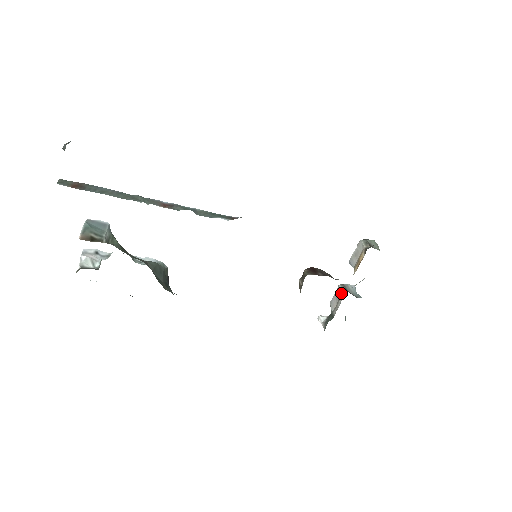
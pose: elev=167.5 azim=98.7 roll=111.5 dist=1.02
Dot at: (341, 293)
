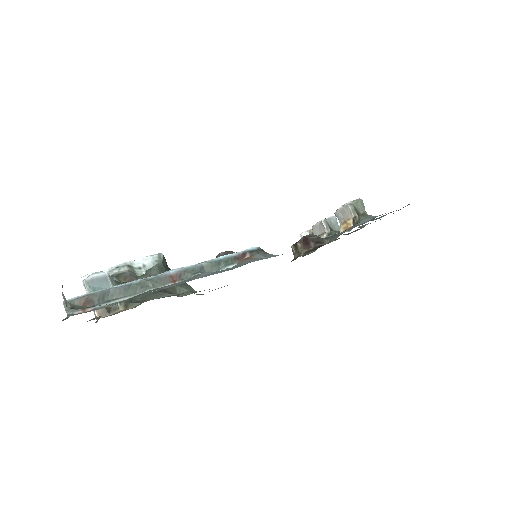
Dot at: (325, 231)
